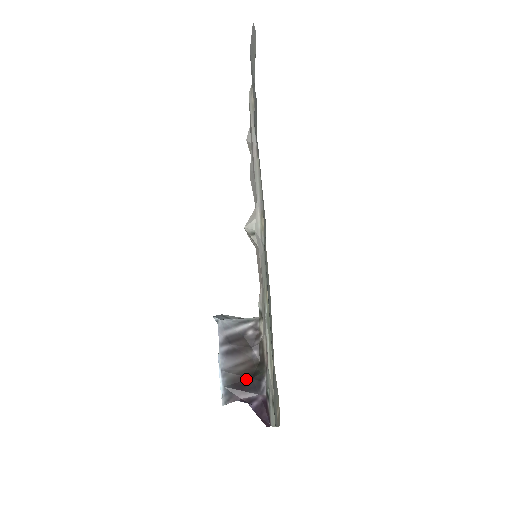
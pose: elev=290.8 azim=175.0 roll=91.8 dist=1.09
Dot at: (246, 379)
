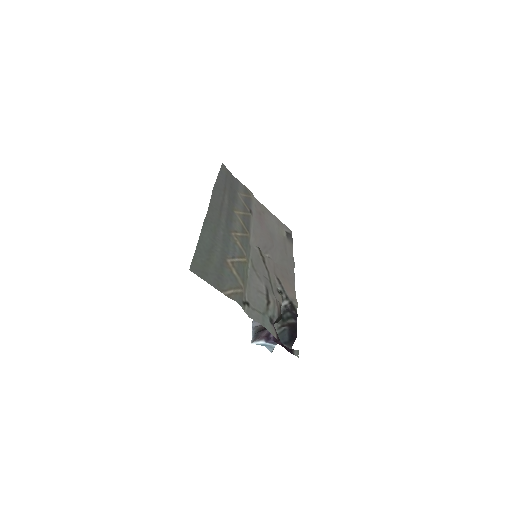
Dot at: occluded
